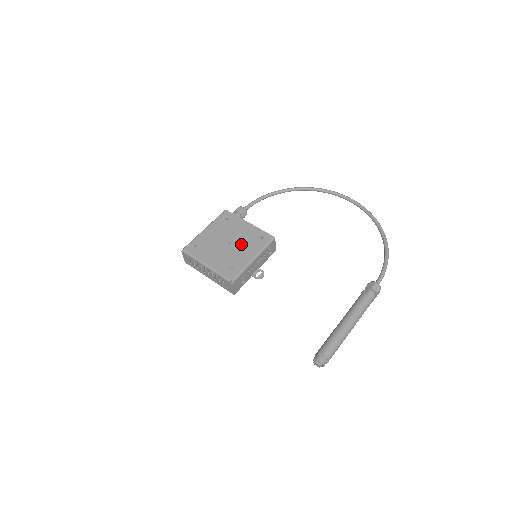
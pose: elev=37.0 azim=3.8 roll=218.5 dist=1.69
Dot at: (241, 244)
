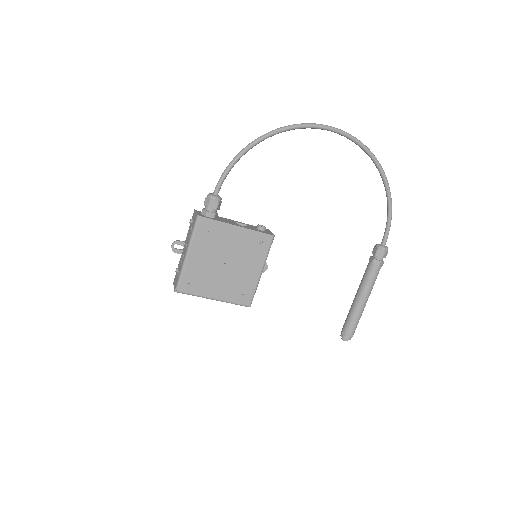
Dot at: (241, 260)
